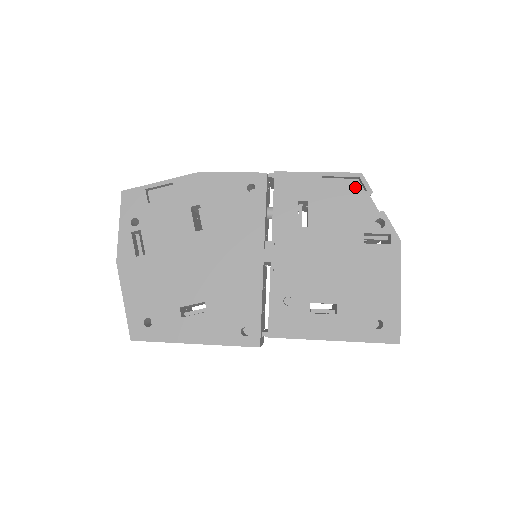
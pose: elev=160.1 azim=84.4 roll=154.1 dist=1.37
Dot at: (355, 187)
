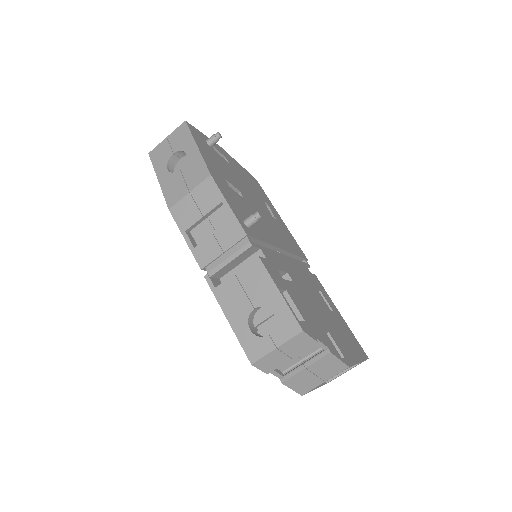
Dot at: occluded
